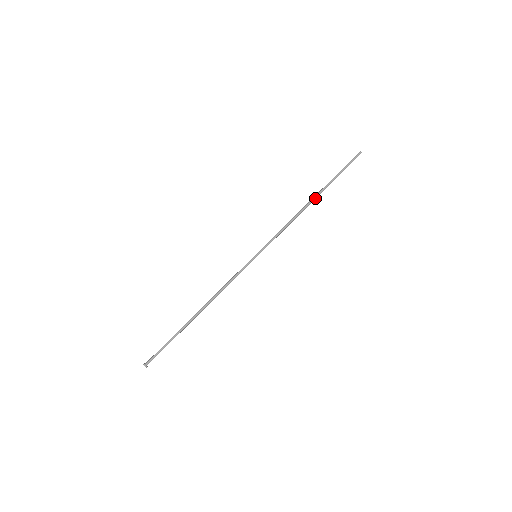
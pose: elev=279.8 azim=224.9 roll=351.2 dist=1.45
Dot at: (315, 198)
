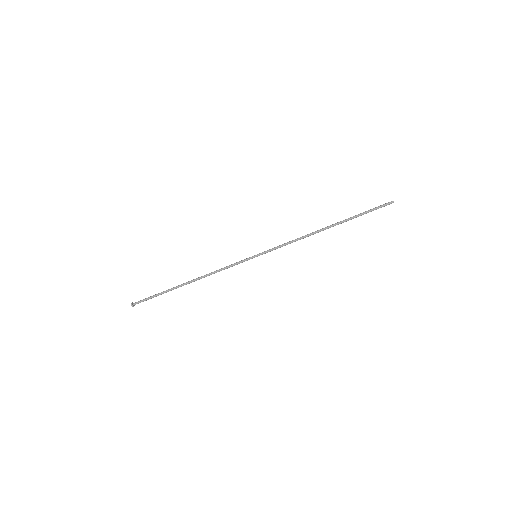
Dot at: (330, 227)
